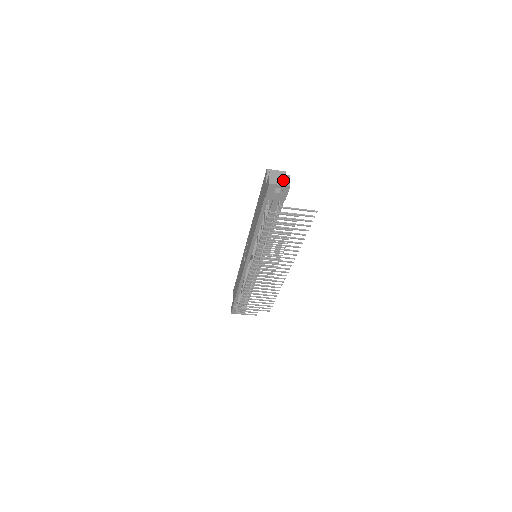
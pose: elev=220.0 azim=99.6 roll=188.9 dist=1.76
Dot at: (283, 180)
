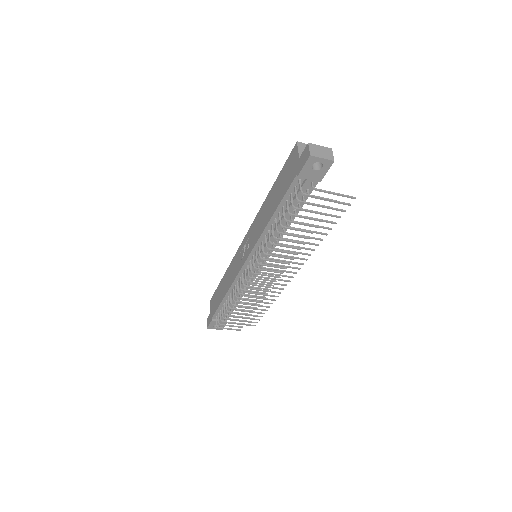
Dot at: (325, 153)
